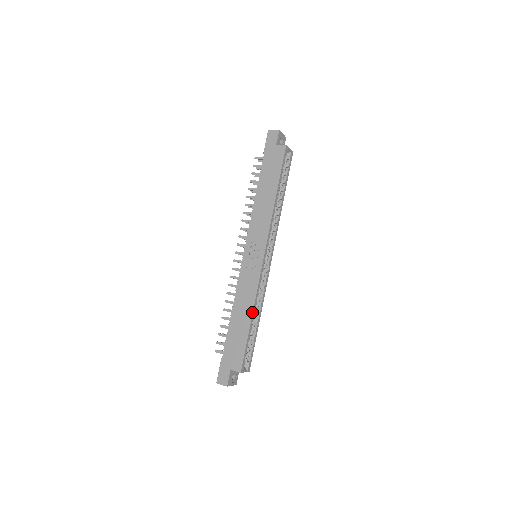
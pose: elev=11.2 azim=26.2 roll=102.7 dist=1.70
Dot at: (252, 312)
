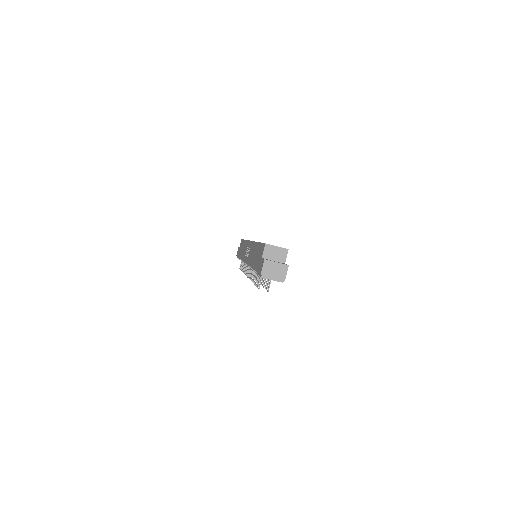
Dot at: (256, 243)
